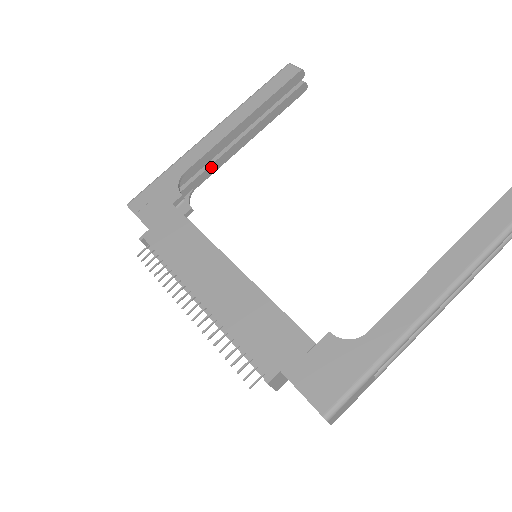
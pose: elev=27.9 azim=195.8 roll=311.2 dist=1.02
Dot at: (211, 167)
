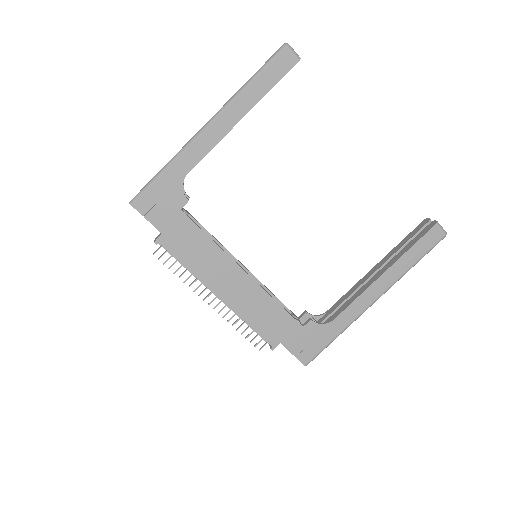
Dot at: occluded
